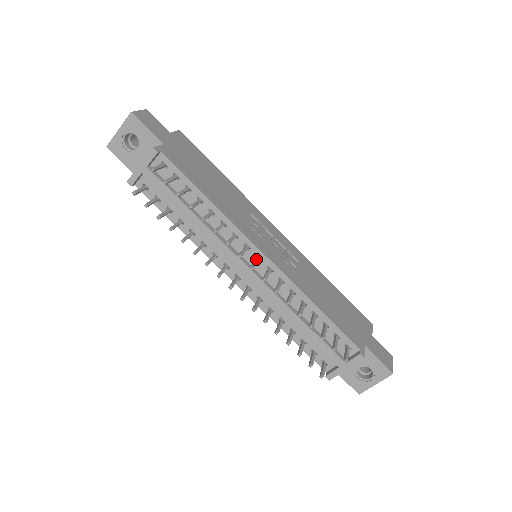
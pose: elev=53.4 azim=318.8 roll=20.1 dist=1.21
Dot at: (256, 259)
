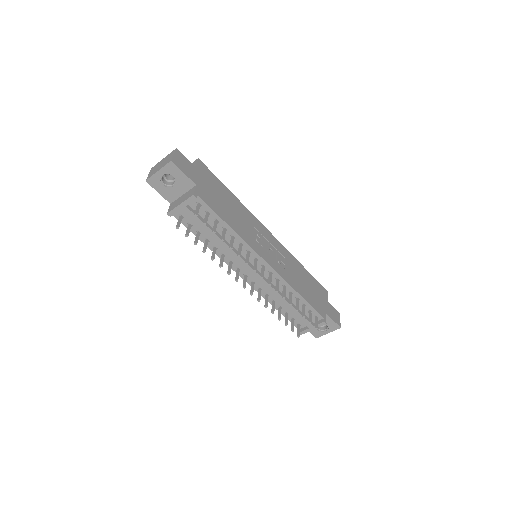
Dot at: (263, 268)
